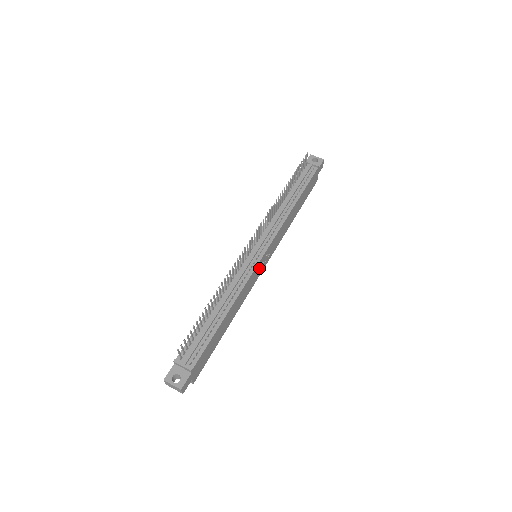
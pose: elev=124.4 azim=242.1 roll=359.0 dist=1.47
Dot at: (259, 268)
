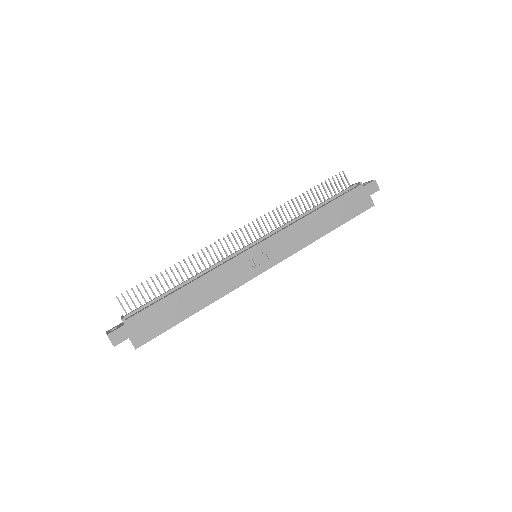
Dot at: (251, 263)
